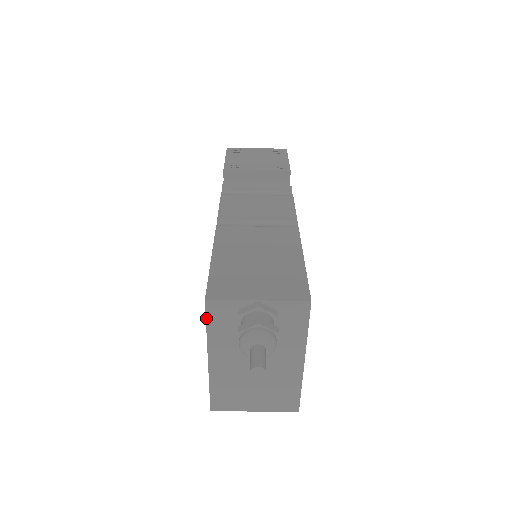
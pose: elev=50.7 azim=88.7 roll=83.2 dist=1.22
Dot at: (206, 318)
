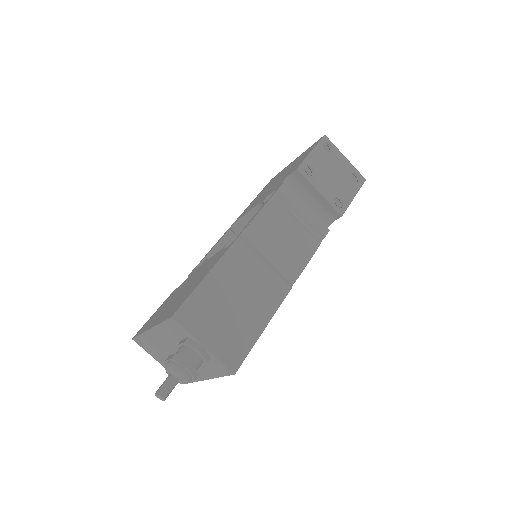
Dot at: (165, 321)
